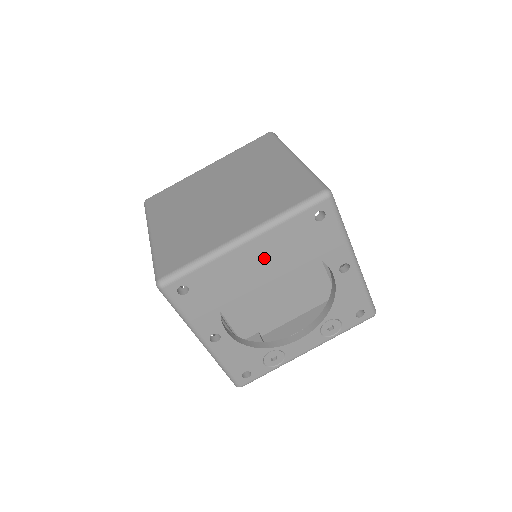
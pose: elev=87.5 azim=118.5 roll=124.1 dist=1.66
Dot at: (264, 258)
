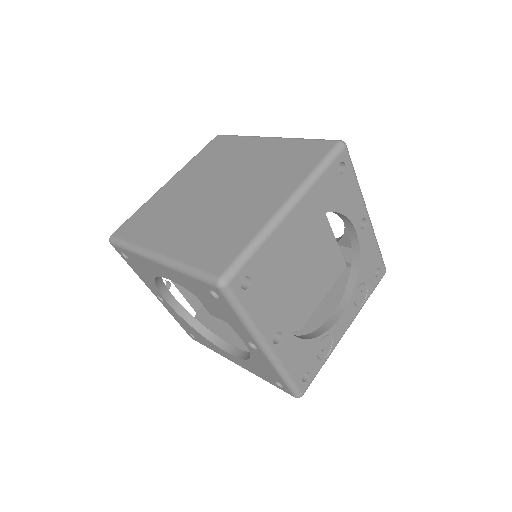
Dot at: occluded
